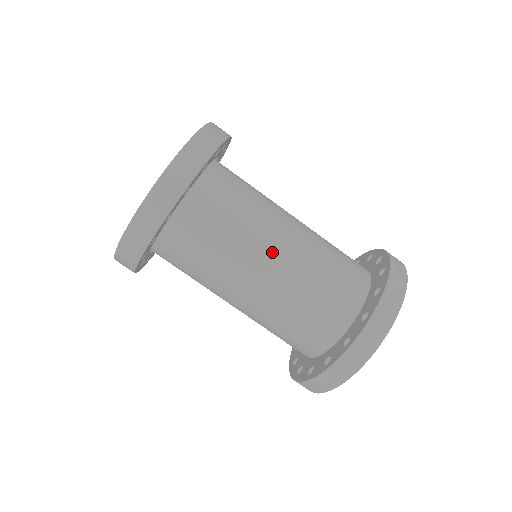
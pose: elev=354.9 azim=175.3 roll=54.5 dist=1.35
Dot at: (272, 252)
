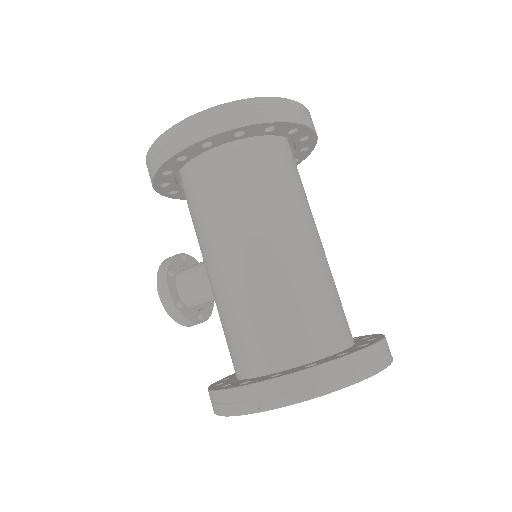
Dot at: (319, 237)
